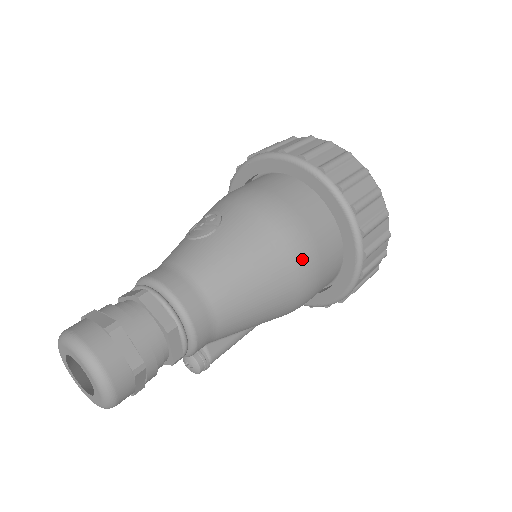
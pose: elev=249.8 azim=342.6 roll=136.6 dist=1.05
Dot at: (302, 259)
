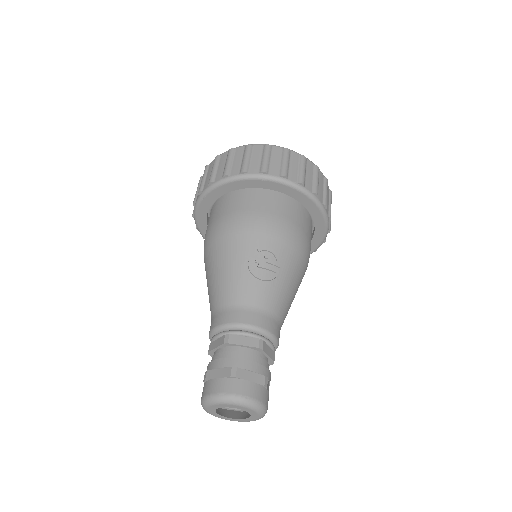
Dot at: occluded
